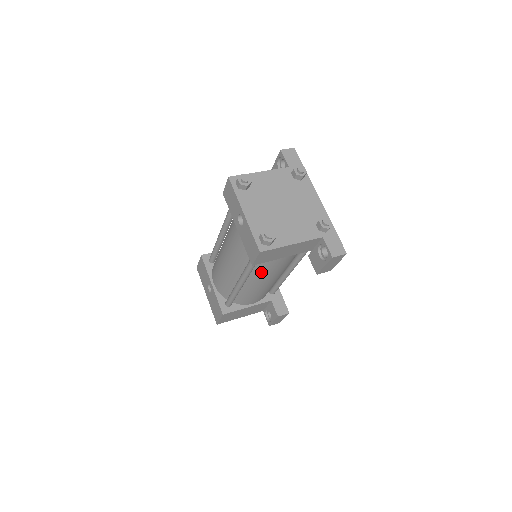
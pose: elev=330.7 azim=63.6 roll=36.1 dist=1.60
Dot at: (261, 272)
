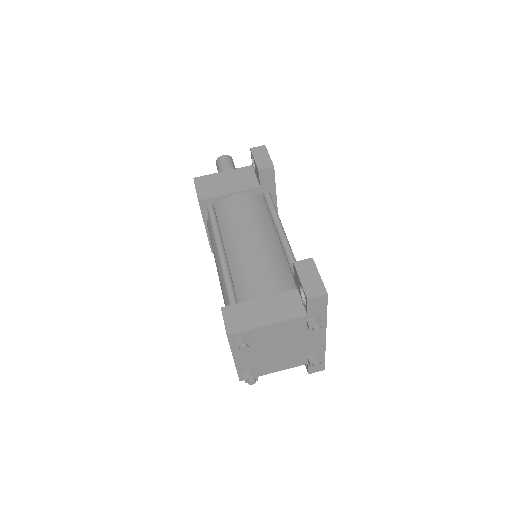
Dot at: occluded
